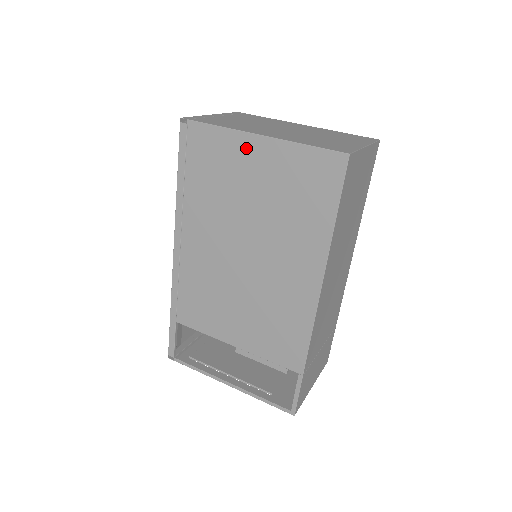
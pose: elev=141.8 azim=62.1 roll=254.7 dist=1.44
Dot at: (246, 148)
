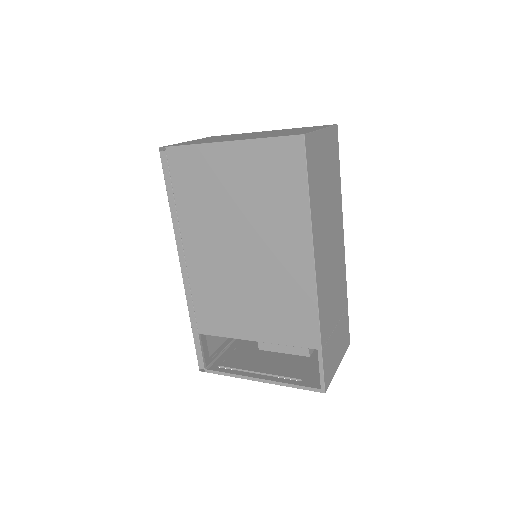
Dot at: (218, 156)
